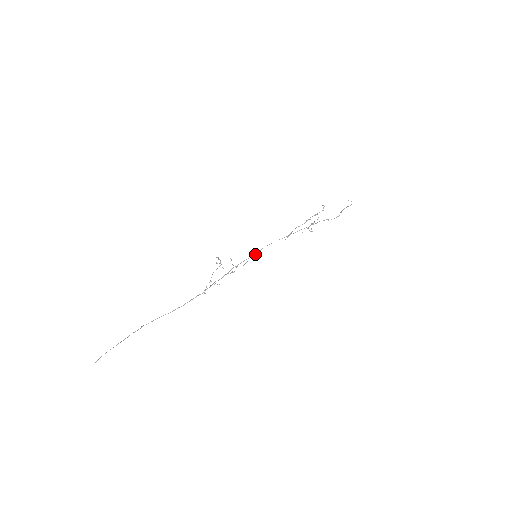
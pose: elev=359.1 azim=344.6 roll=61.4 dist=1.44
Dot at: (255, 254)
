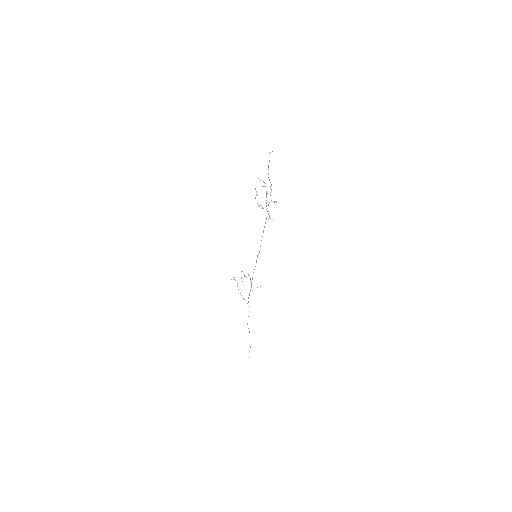
Dot at: (259, 252)
